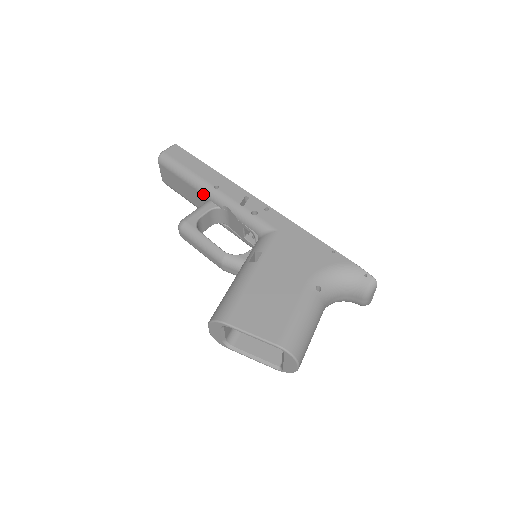
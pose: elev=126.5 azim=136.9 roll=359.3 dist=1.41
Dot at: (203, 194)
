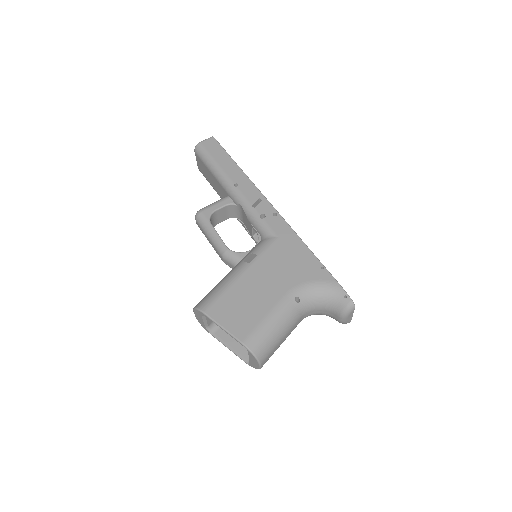
Dot at: (224, 189)
